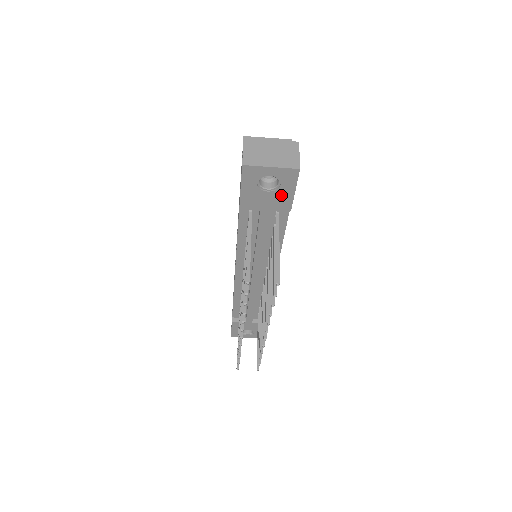
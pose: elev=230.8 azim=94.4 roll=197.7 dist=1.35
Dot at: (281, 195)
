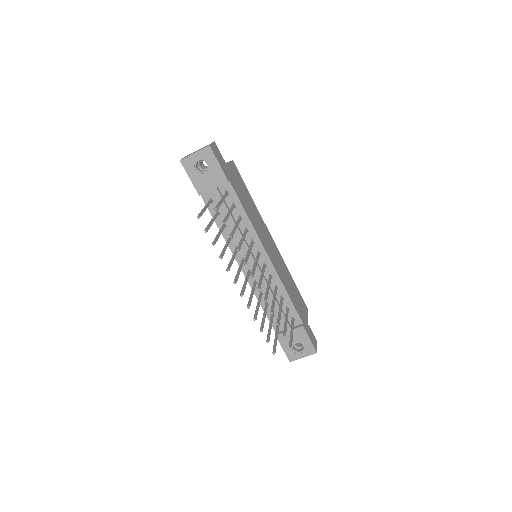
Dot at: (214, 172)
